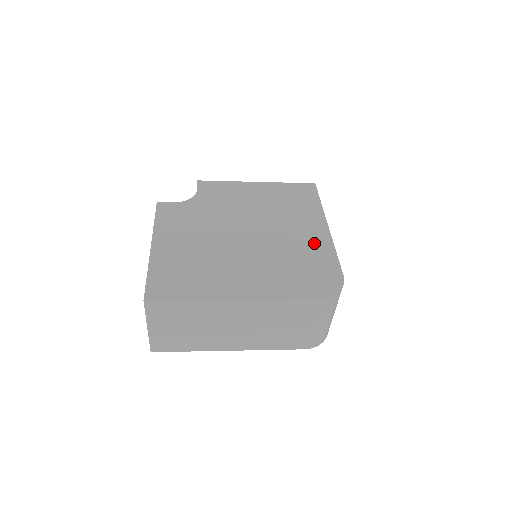
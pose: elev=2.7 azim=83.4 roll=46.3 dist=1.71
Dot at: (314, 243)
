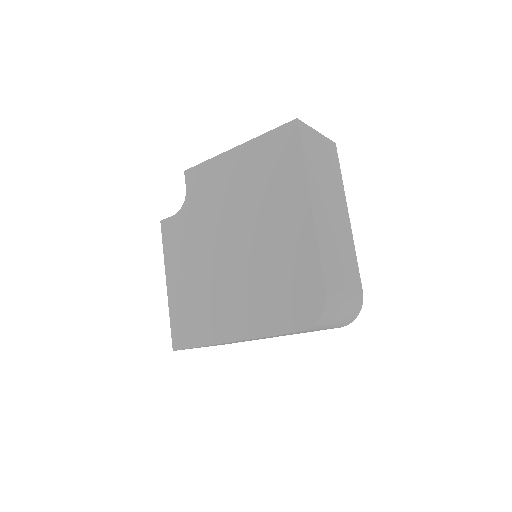
Dot at: (295, 242)
